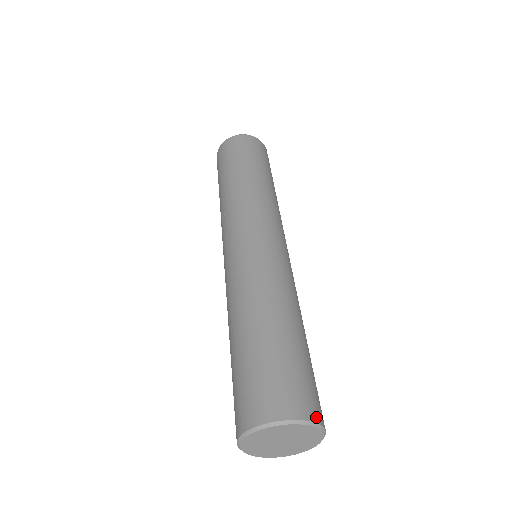
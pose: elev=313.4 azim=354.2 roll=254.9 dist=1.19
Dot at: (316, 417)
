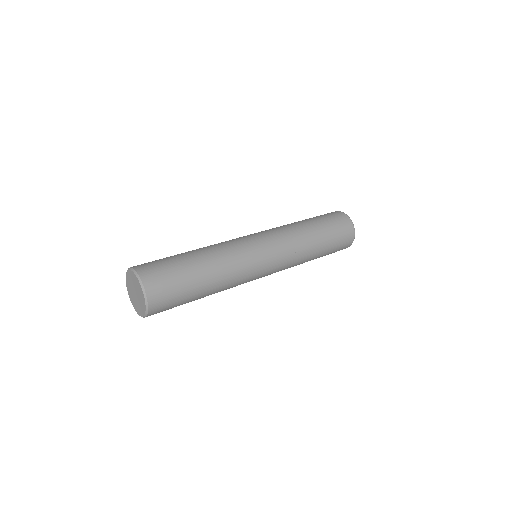
Dot at: (146, 282)
